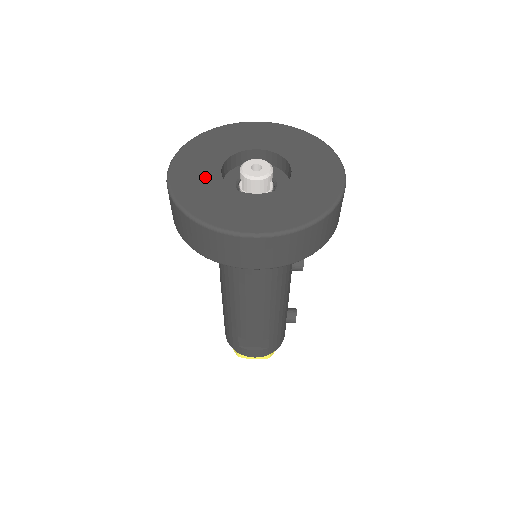
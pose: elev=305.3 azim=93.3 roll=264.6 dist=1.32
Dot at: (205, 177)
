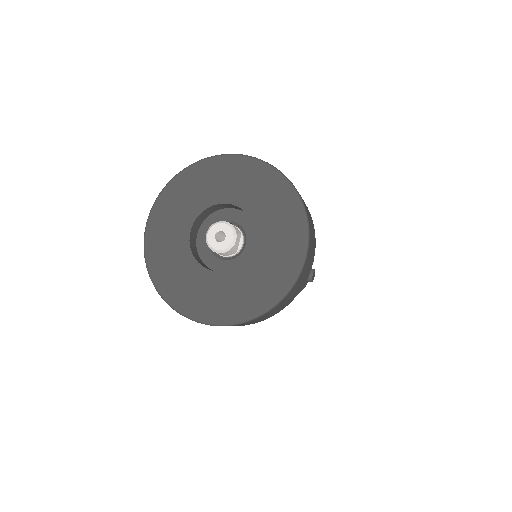
Dot at: (175, 241)
